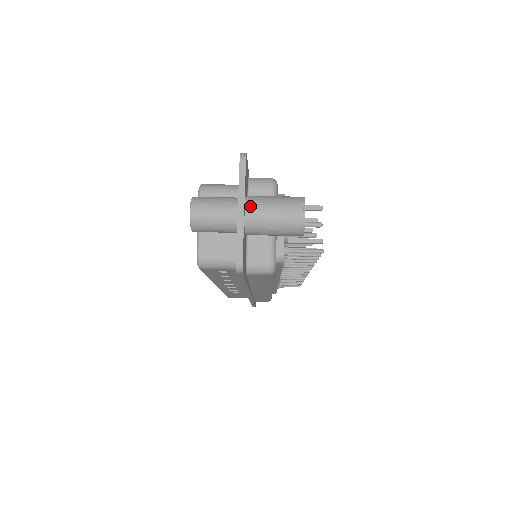
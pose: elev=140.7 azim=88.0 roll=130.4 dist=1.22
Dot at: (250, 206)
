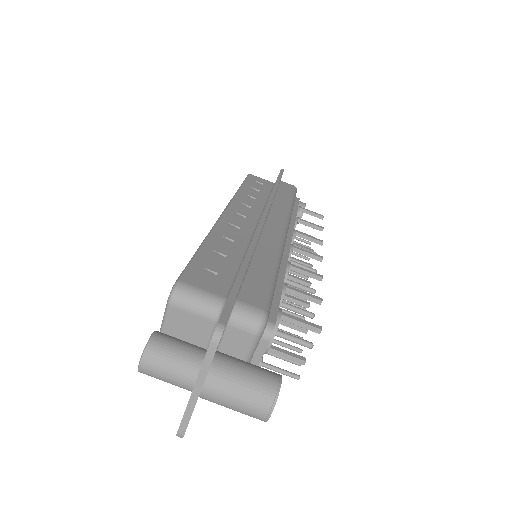
Dot at: (209, 388)
